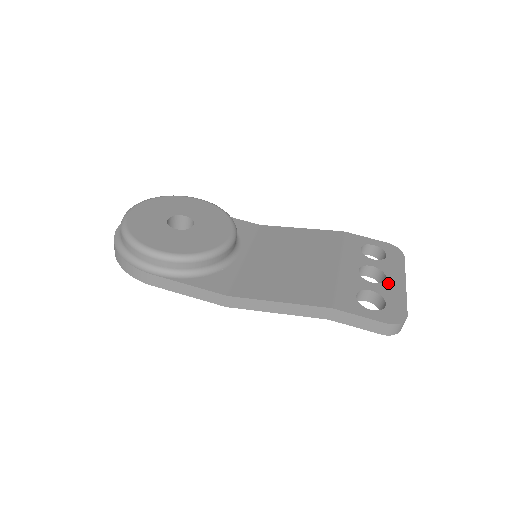
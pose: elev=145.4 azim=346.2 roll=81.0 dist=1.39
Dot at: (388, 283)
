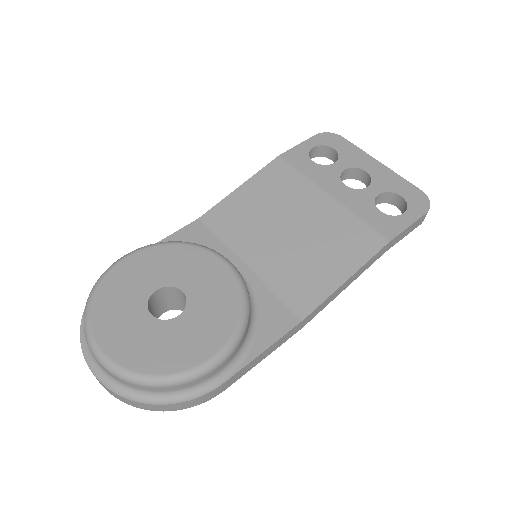
Dot at: (374, 175)
